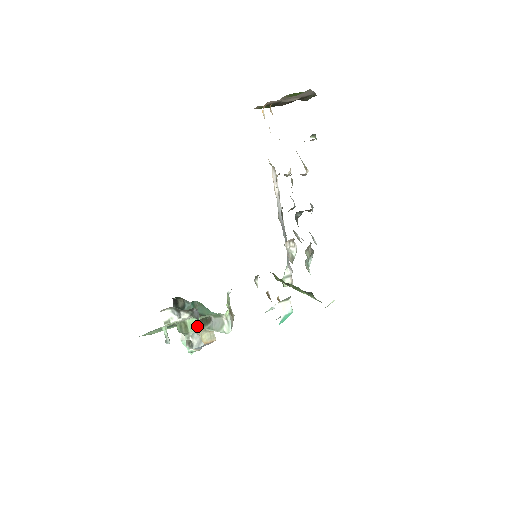
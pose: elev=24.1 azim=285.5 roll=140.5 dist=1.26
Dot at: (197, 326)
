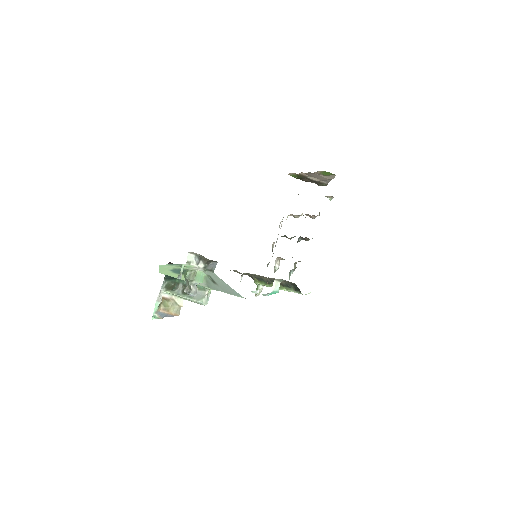
Dot at: (201, 279)
